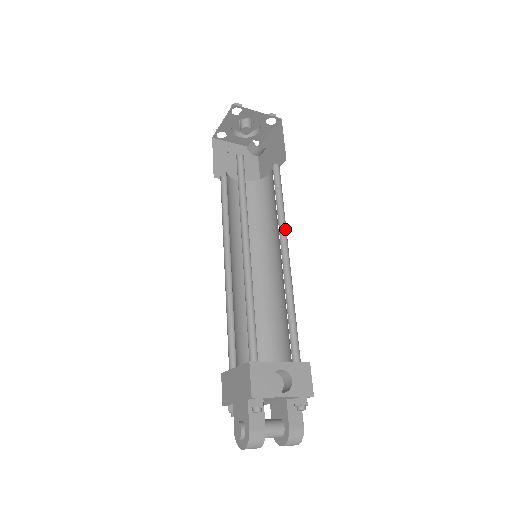
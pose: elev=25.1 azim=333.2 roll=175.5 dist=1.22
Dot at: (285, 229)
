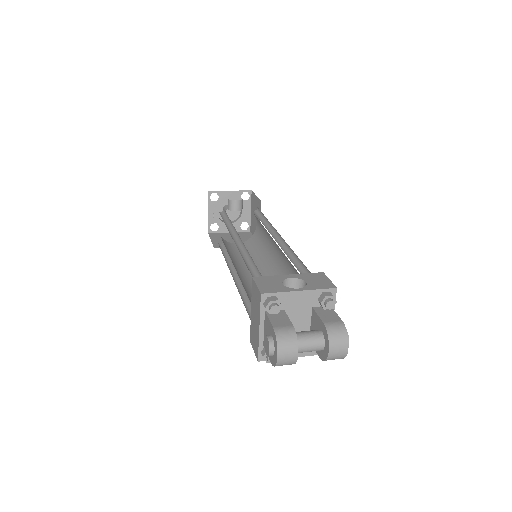
Dot at: (273, 229)
